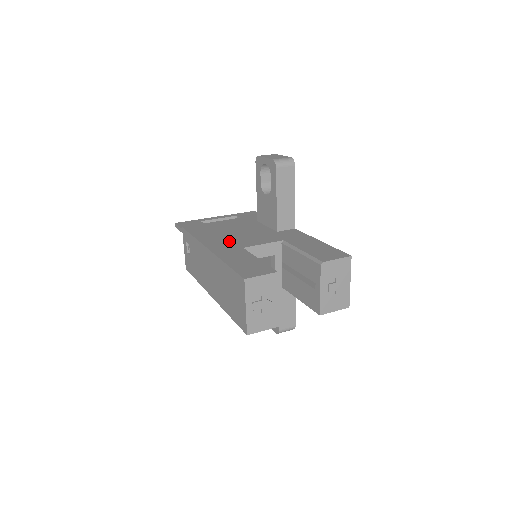
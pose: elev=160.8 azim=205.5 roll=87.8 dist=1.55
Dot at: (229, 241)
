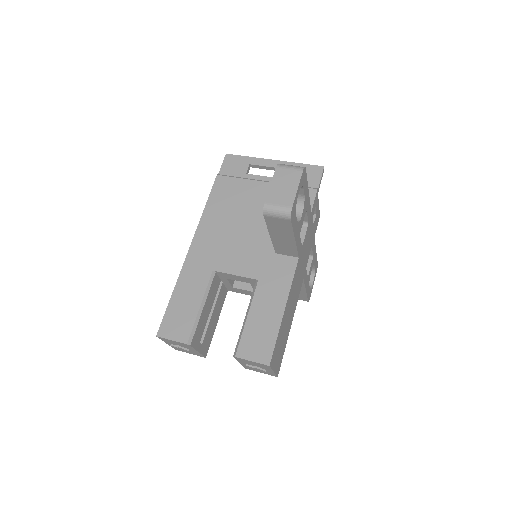
Dot at: (217, 245)
